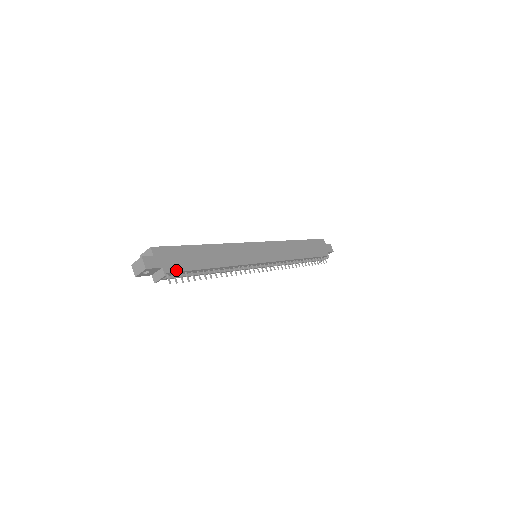
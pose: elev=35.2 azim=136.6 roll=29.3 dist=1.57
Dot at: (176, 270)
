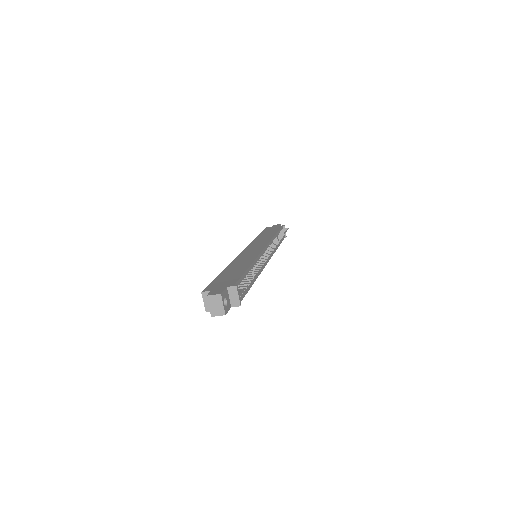
Dot at: (235, 281)
